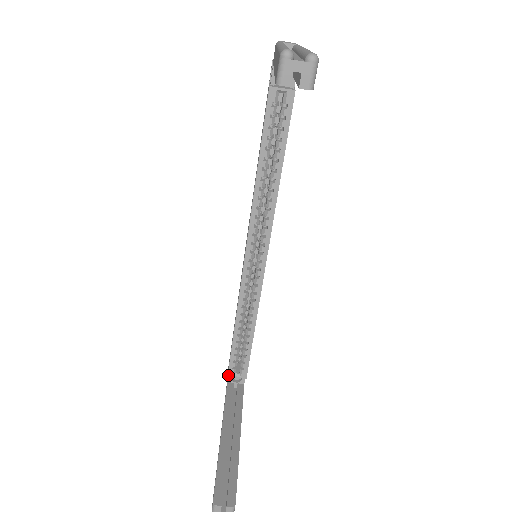
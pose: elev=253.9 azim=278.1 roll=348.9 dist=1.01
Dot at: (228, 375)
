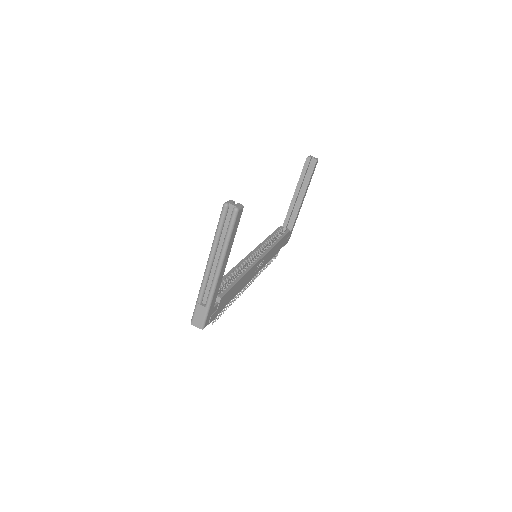
Dot at: occluded
